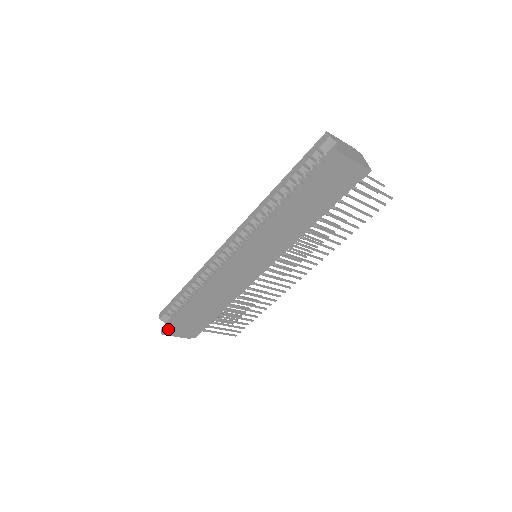
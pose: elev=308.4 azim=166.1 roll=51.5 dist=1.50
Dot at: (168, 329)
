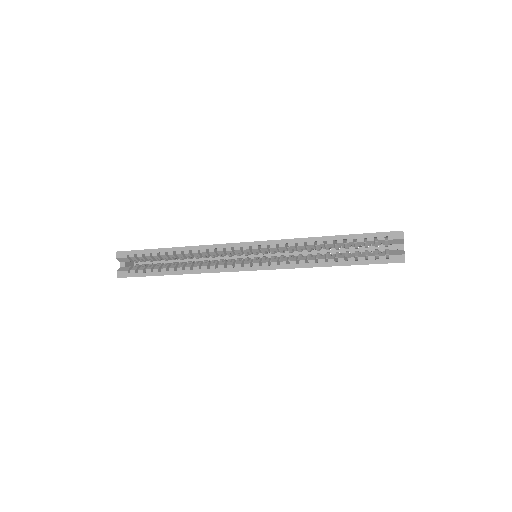
Dot at: occluded
